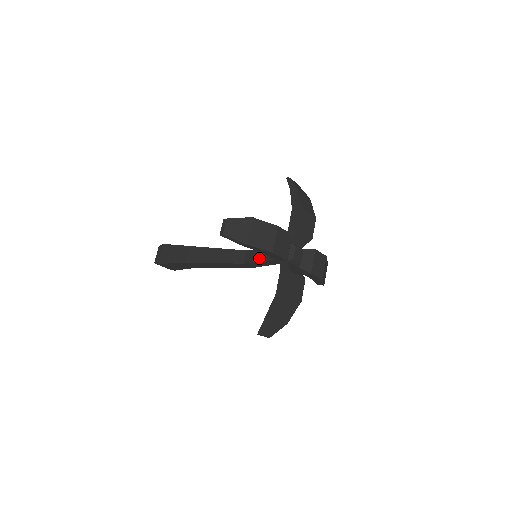
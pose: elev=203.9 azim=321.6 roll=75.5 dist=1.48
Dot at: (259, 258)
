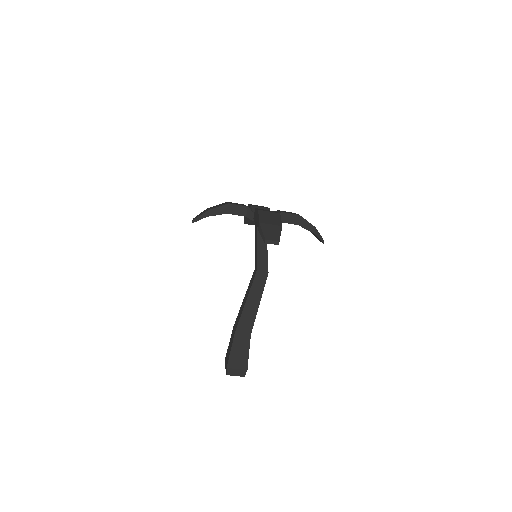
Dot at: (256, 251)
